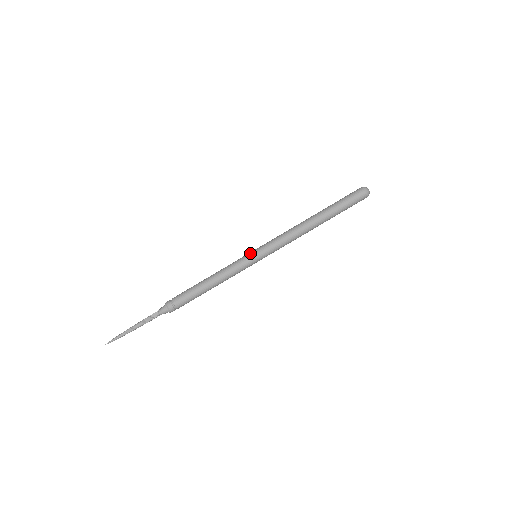
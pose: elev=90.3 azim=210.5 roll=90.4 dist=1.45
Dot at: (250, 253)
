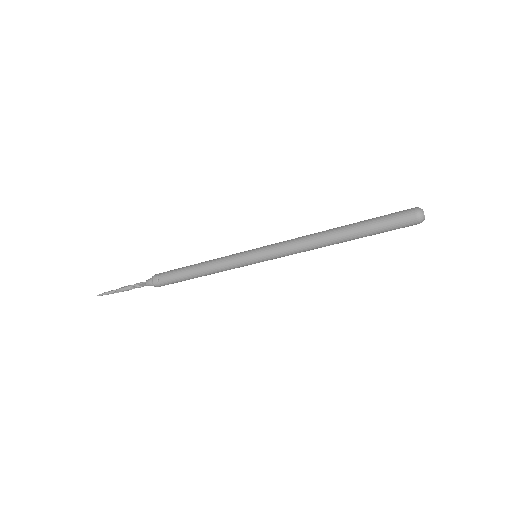
Dot at: (249, 257)
